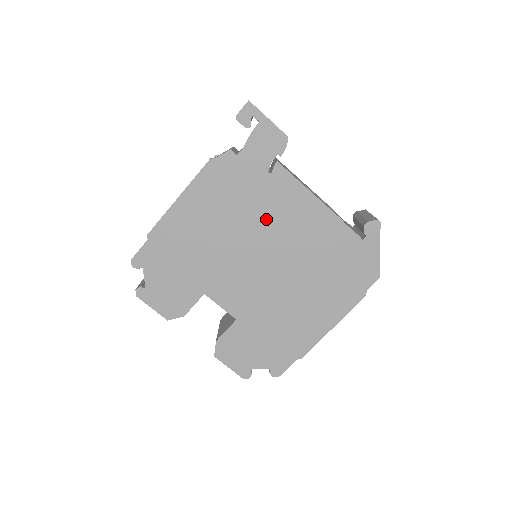
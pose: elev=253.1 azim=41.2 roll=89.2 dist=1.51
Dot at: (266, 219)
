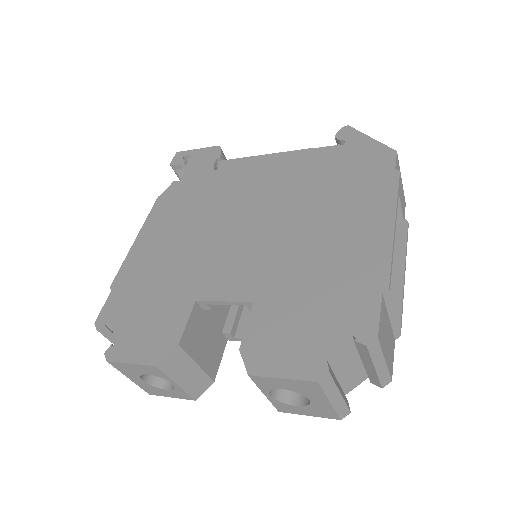
Dot at: (232, 196)
